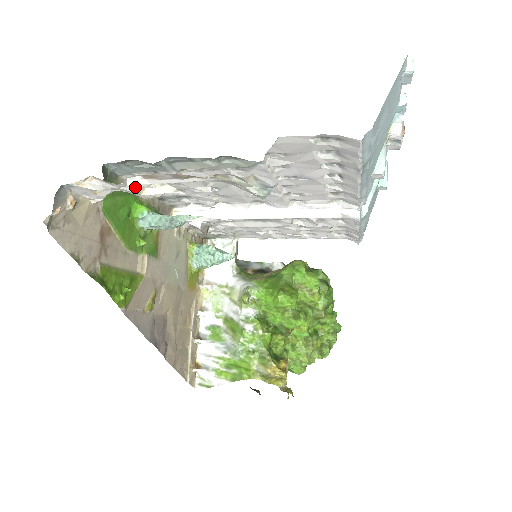
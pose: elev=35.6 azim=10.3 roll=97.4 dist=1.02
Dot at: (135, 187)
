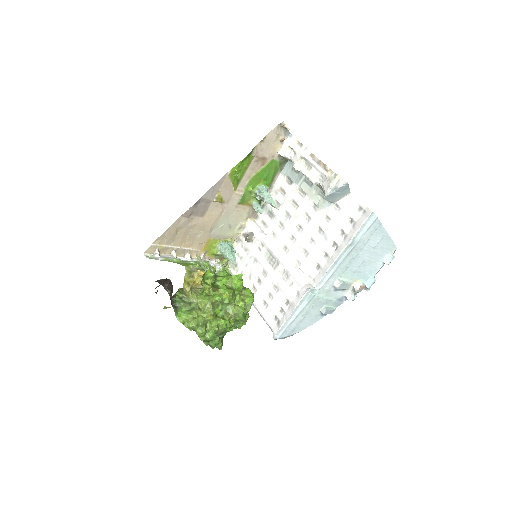
Dot at: (304, 154)
